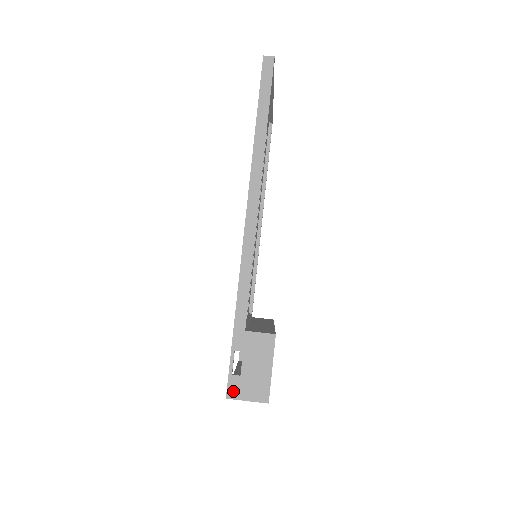
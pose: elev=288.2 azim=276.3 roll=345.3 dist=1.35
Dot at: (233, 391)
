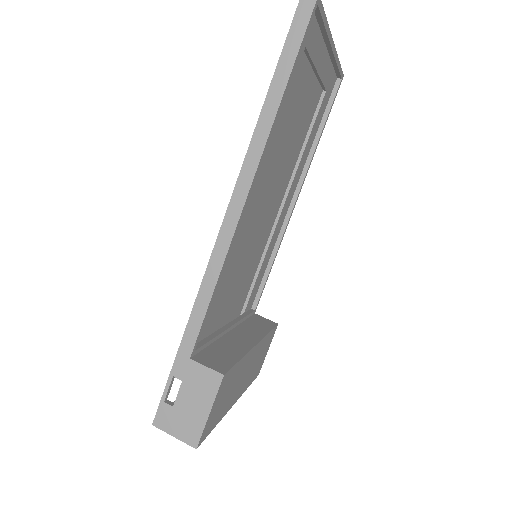
Dot at: (161, 420)
